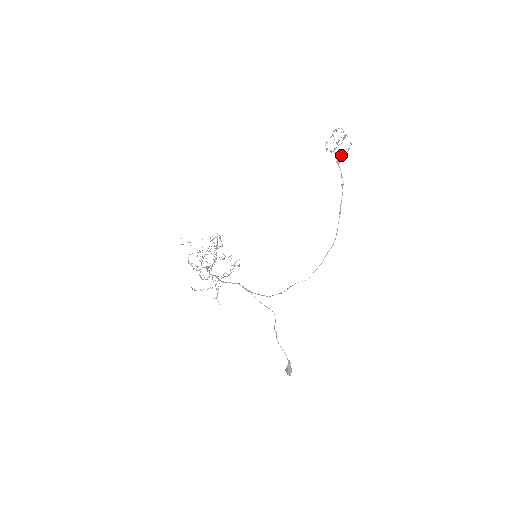
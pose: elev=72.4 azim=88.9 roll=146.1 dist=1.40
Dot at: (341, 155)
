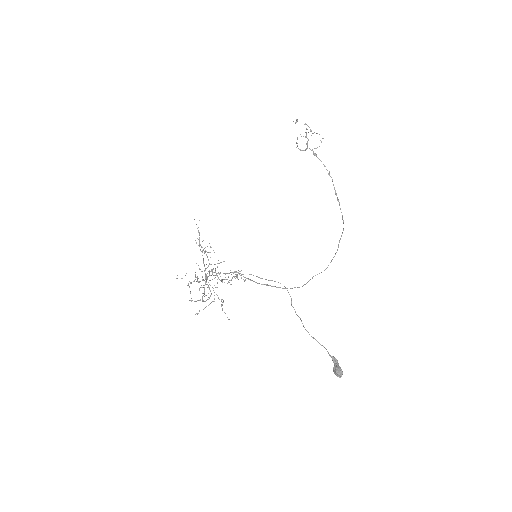
Dot at: (316, 148)
